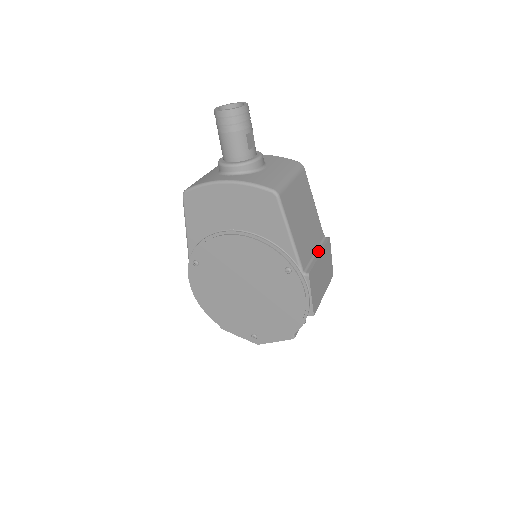
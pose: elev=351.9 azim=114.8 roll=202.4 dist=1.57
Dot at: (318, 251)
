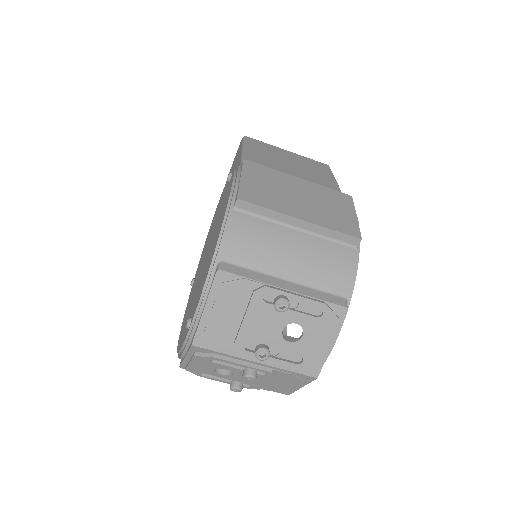
Dot at: occluded
